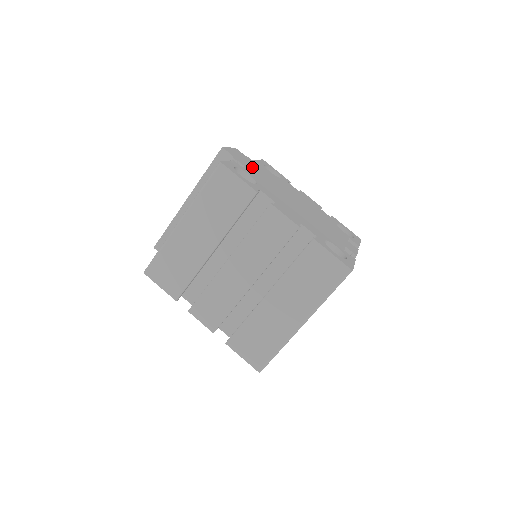
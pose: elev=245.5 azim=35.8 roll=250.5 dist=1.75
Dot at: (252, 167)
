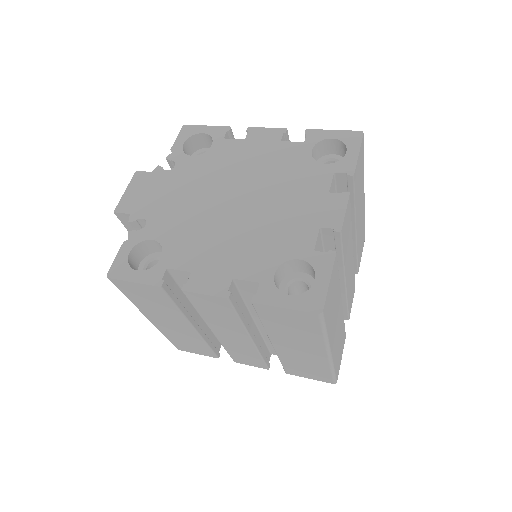
Dot at: (159, 198)
